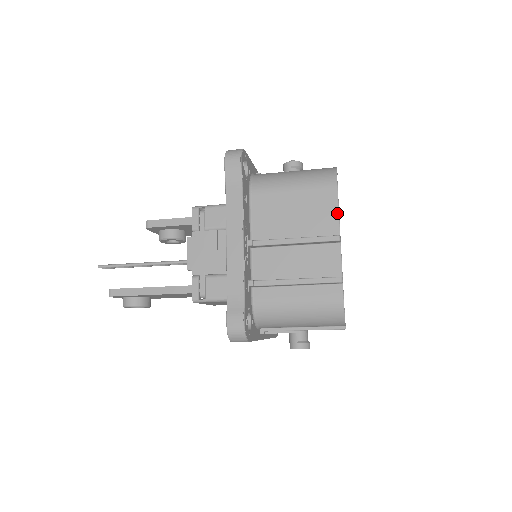
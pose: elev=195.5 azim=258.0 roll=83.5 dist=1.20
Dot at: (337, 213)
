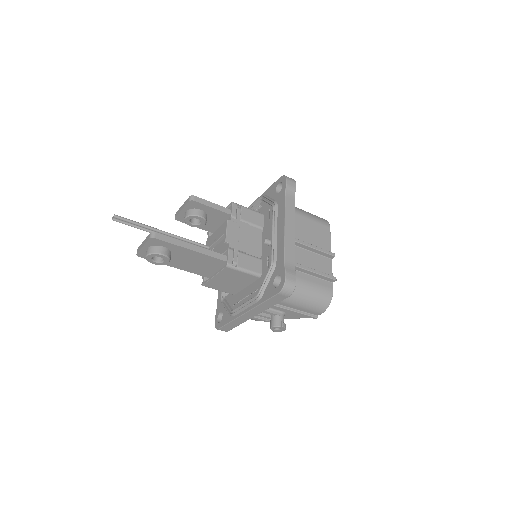
Dot at: (330, 242)
